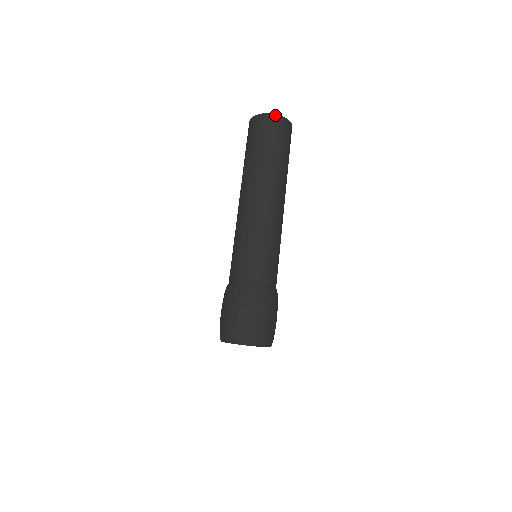
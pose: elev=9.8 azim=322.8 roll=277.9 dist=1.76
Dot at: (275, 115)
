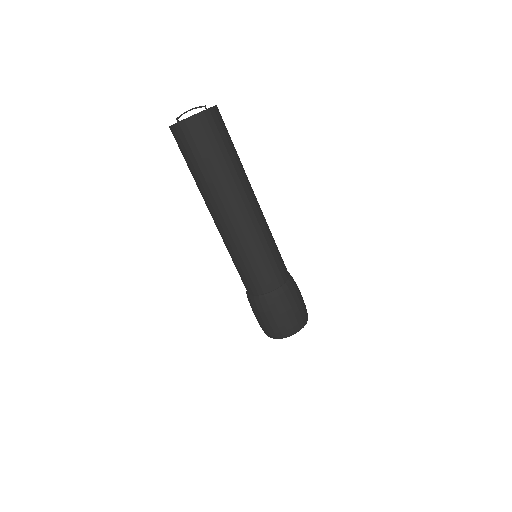
Dot at: (180, 124)
